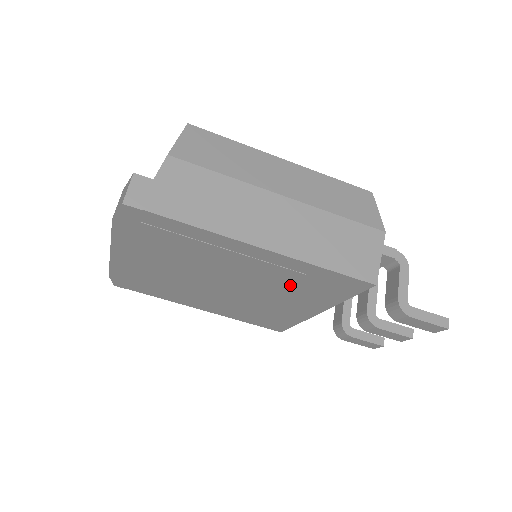
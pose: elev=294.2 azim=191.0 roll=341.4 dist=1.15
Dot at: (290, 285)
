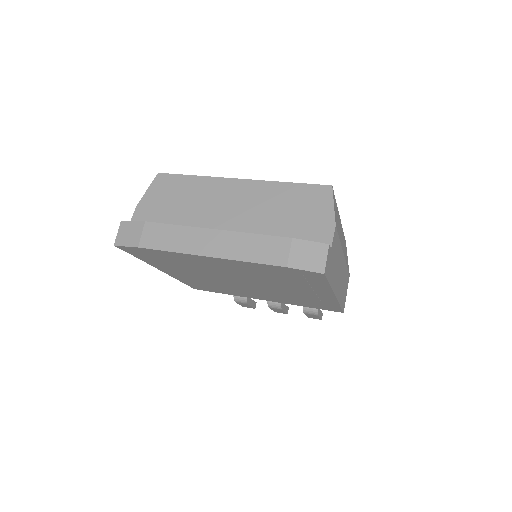
Dot at: (295, 299)
